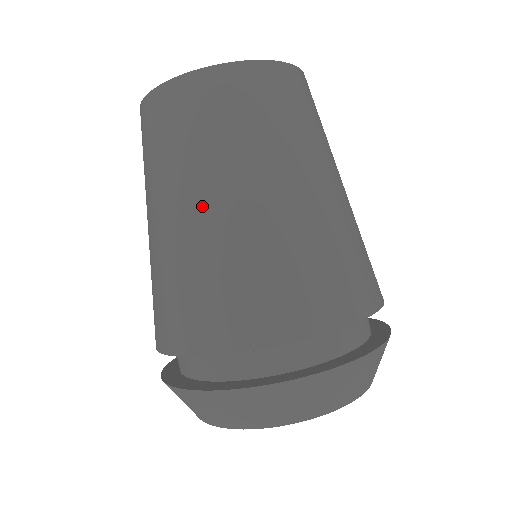
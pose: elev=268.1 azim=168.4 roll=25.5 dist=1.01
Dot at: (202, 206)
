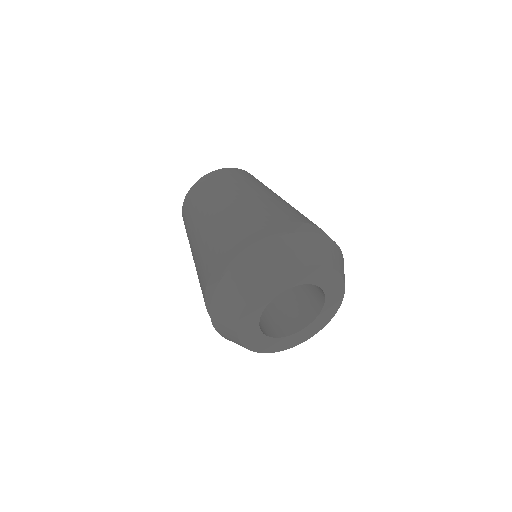
Dot at: (206, 216)
